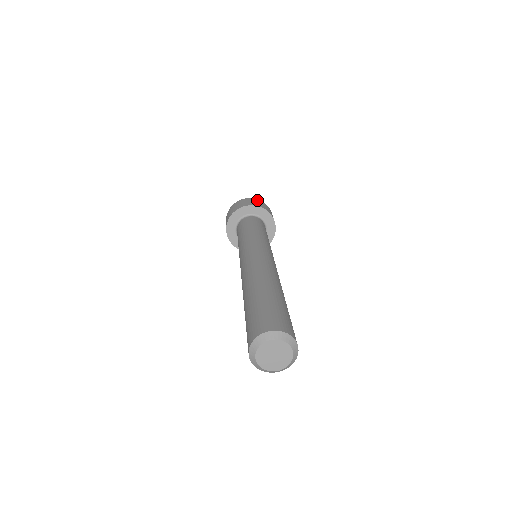
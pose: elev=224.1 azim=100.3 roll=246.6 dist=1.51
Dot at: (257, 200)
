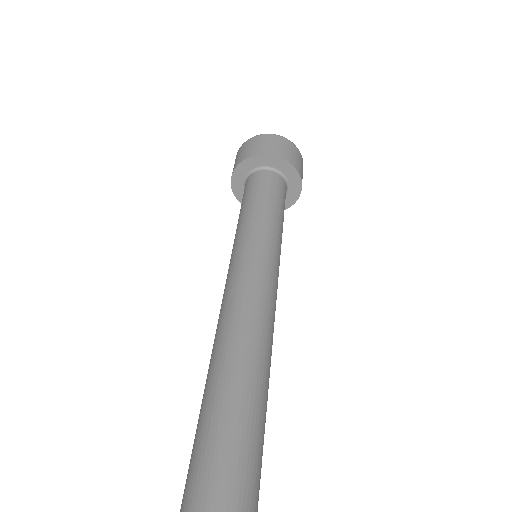
Dot at: (265, 137)
